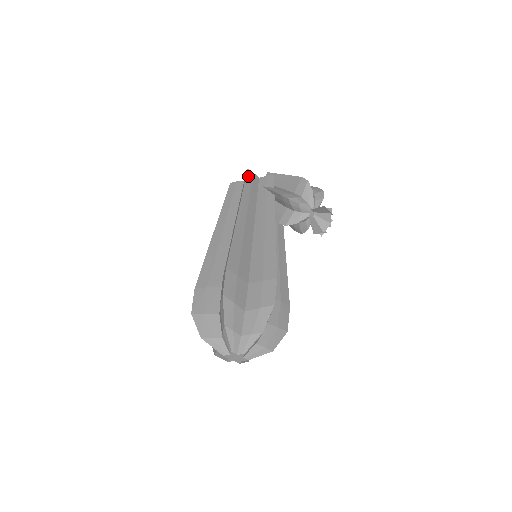
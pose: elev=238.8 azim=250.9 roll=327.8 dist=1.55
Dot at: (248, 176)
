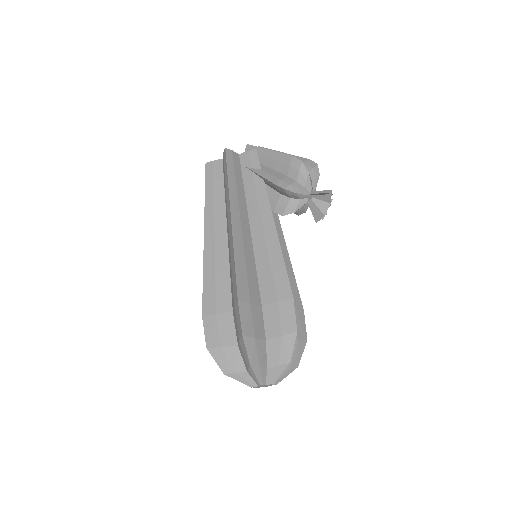
Dot at: (228, 159)
